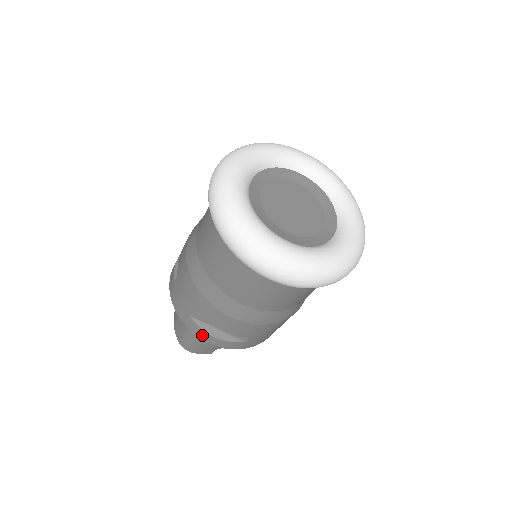
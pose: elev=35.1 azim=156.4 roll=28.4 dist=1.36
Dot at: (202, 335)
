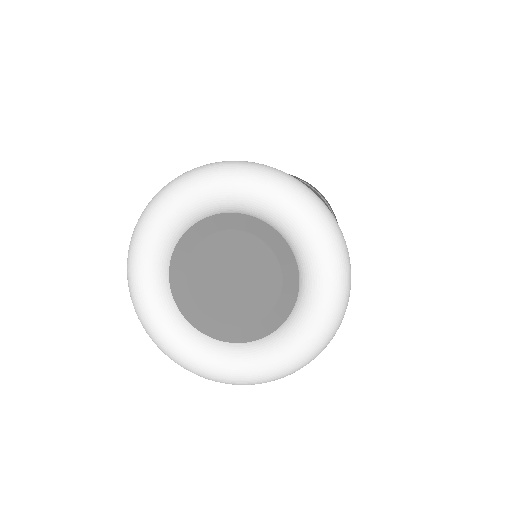
Dot at: occluded
